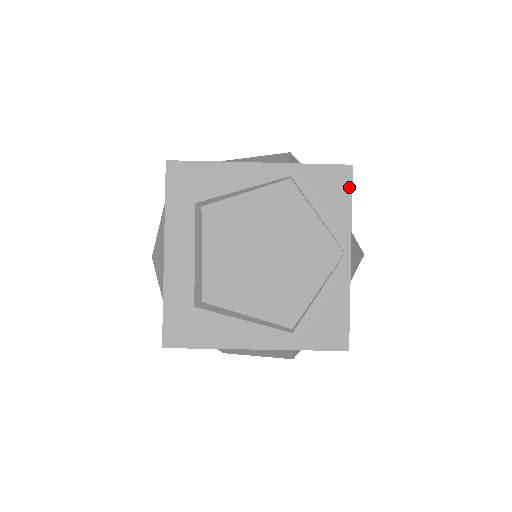
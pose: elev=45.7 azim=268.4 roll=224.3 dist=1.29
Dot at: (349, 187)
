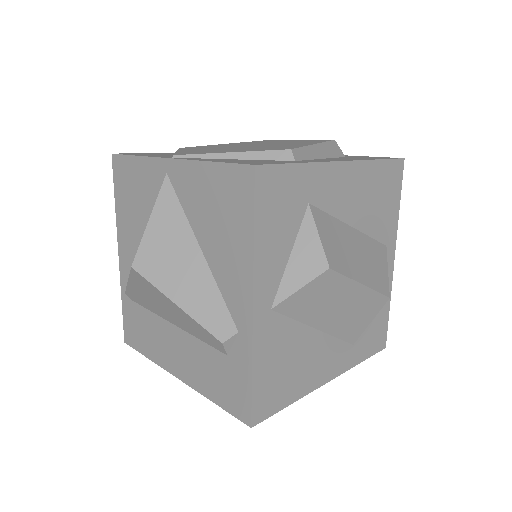
Dot at: occluded
